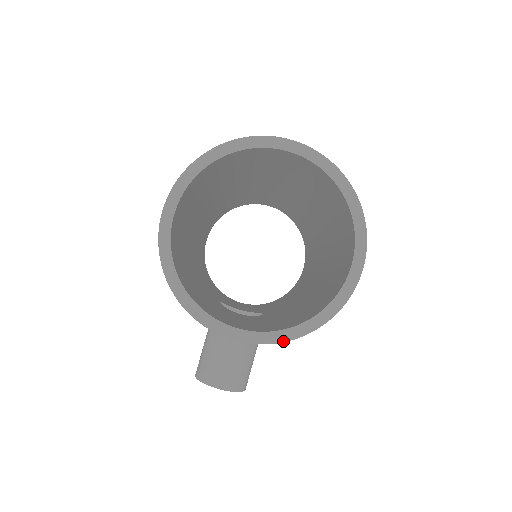
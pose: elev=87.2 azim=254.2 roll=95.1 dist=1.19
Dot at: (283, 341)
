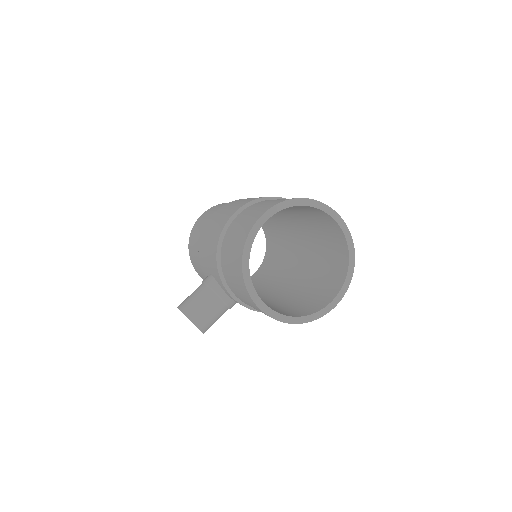
Dot at: (280, 321)
